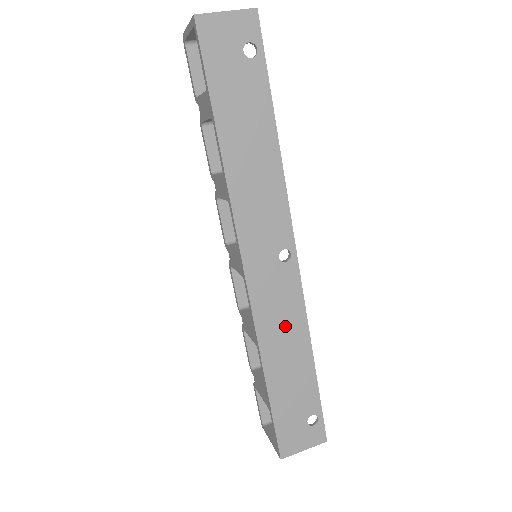
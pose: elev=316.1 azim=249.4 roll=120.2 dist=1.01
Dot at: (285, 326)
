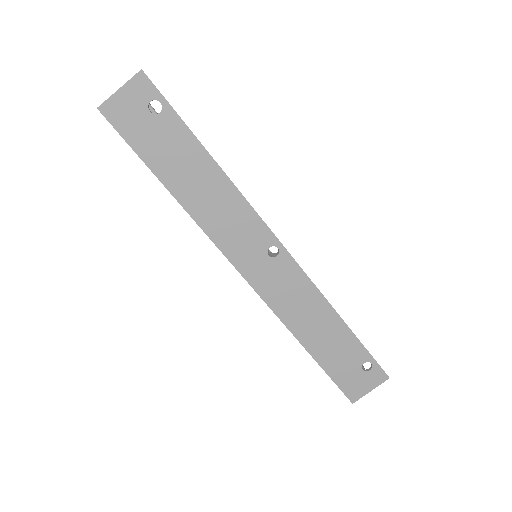
Dot at: (303, 305)
